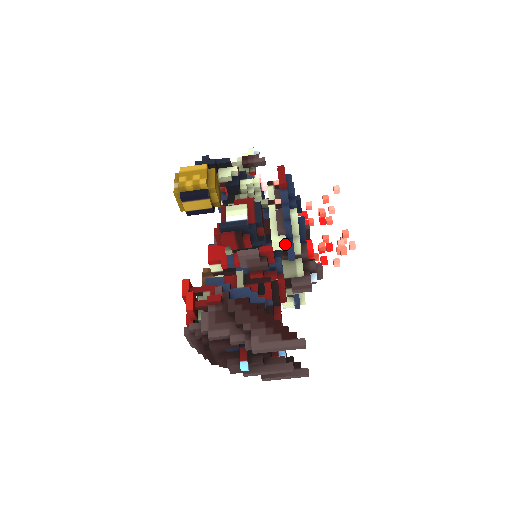
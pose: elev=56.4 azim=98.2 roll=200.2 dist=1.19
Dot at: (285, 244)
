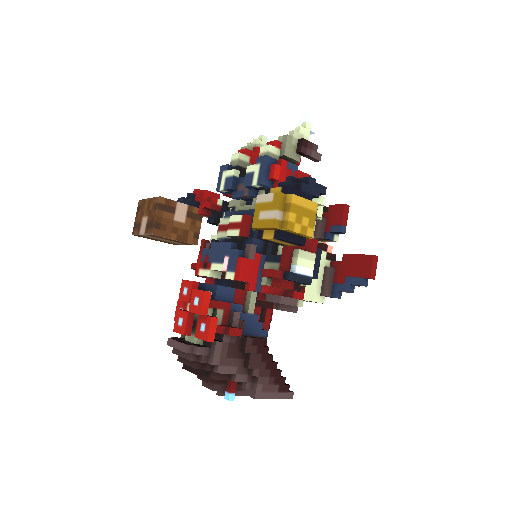
Dot at: (319, 302)
